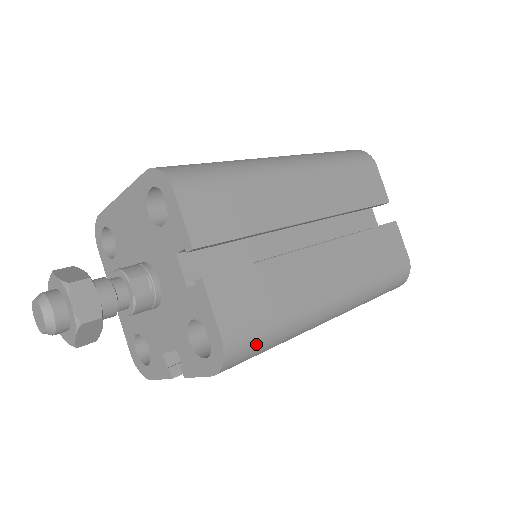
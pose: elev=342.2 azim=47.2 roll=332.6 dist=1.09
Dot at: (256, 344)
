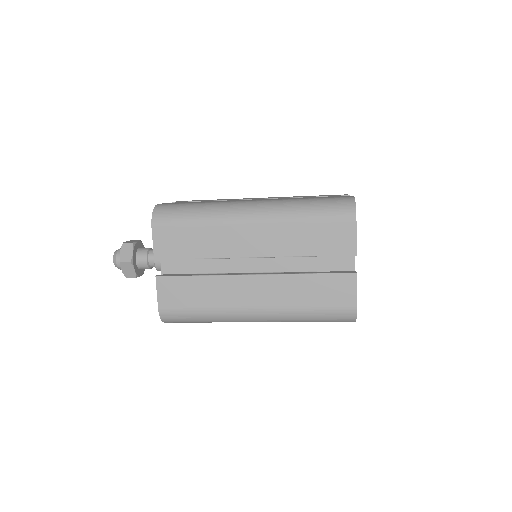
Dot at: (177, 209)
